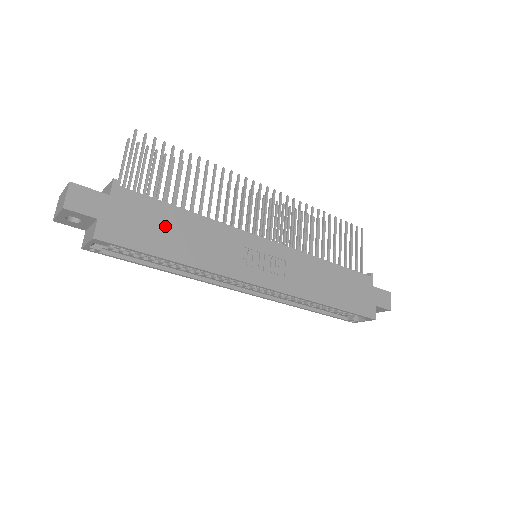
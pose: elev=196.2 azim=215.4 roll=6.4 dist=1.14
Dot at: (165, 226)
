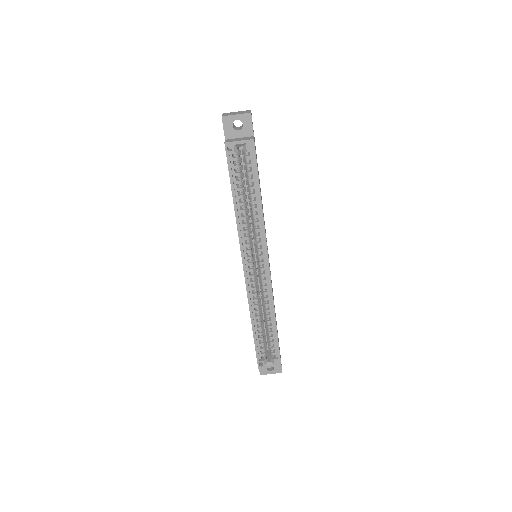
Dot at: occluded
